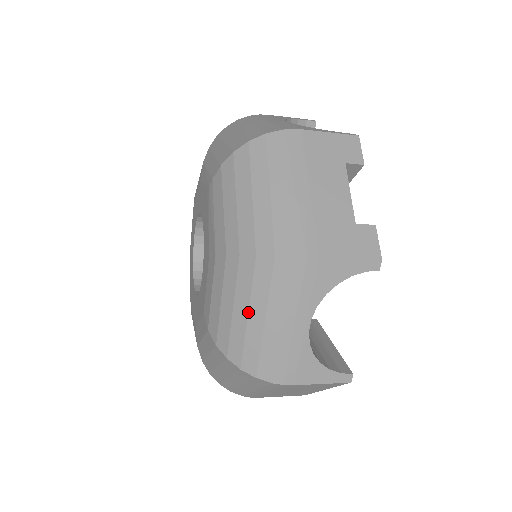
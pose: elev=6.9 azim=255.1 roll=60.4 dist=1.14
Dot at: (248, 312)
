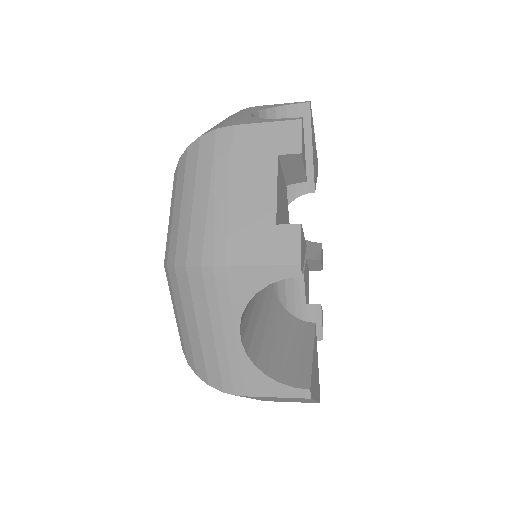
Dot at: (185, 321)
